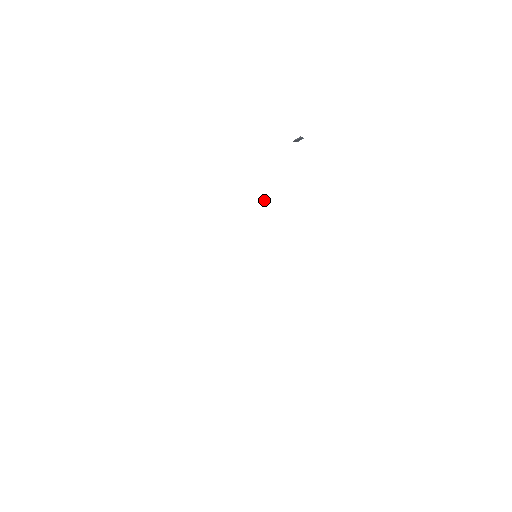
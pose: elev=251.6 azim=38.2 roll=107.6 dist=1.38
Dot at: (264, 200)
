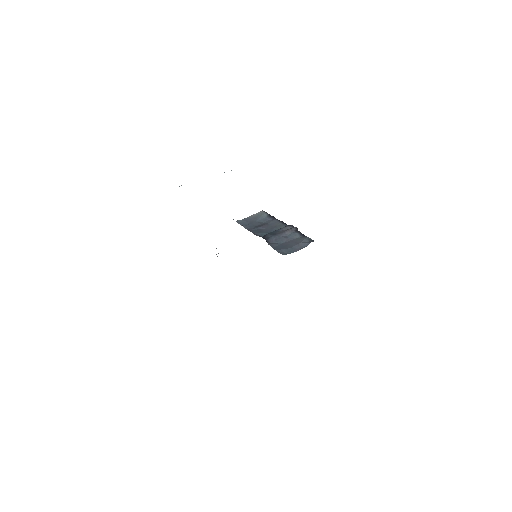
Dot at: (241, 225)
